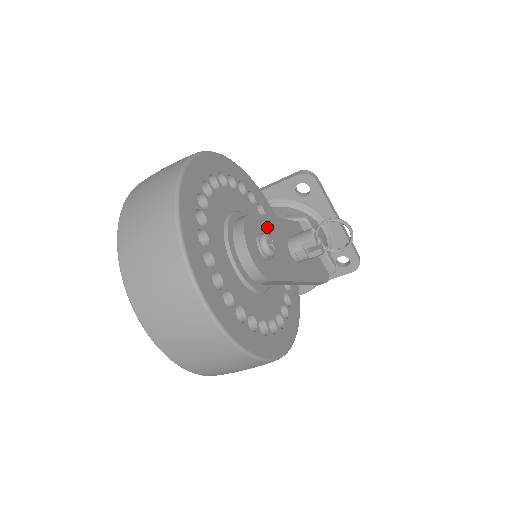
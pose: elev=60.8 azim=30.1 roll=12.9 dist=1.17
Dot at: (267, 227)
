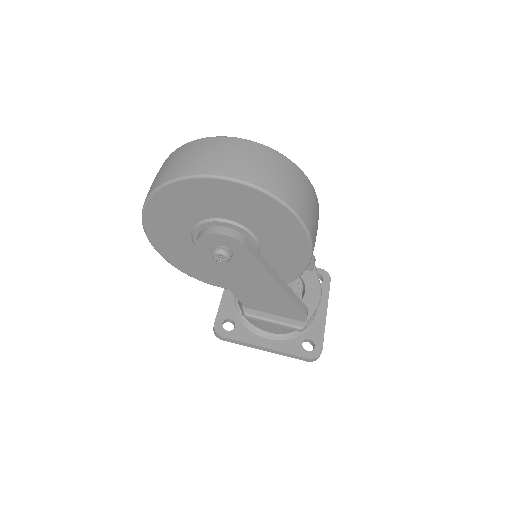
Dot at: occluded
